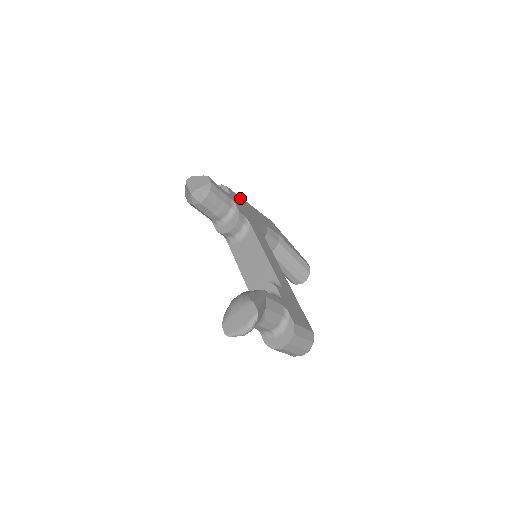
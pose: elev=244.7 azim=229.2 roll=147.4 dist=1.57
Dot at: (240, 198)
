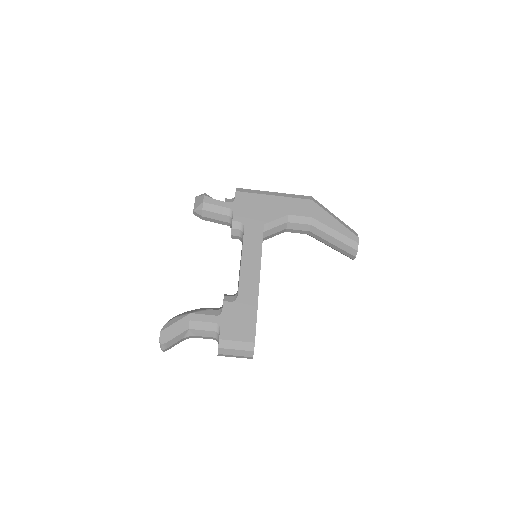
Dot at: (254, 196)
